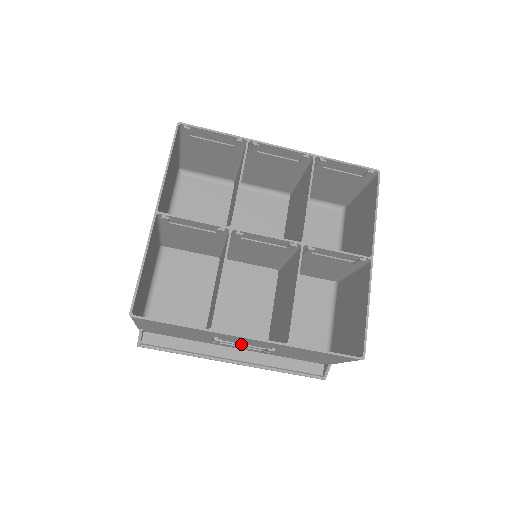
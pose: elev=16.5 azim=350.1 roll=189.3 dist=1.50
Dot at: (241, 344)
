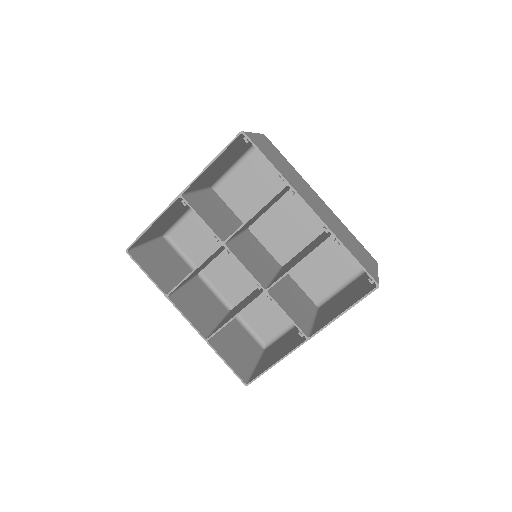
Dot at: (199, 305)
